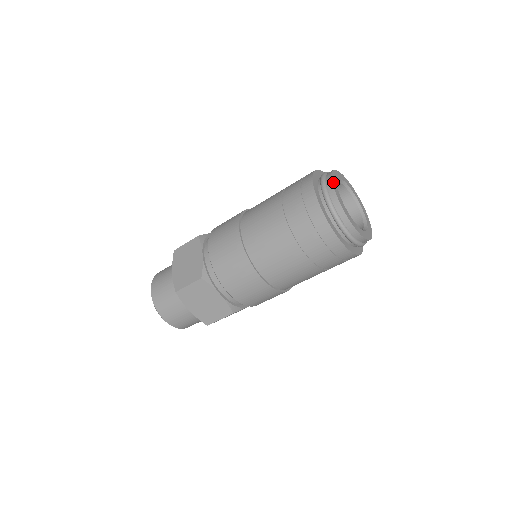
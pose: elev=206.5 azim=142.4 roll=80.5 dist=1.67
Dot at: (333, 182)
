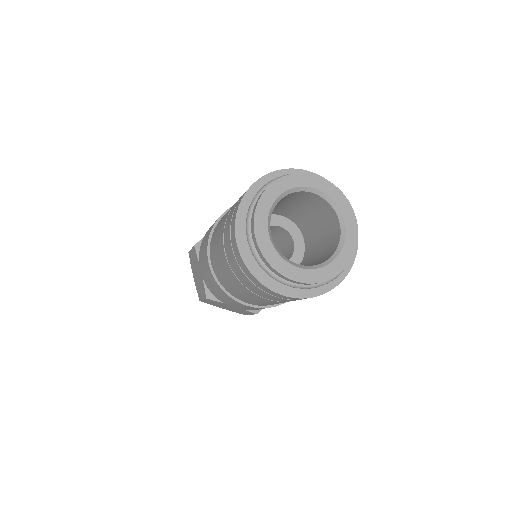
Dot at: (257, 227)
